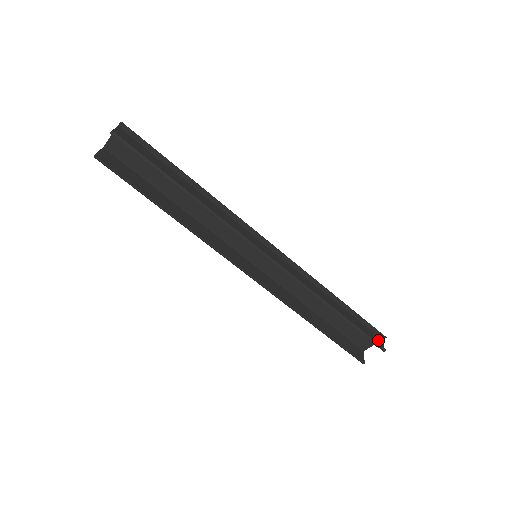
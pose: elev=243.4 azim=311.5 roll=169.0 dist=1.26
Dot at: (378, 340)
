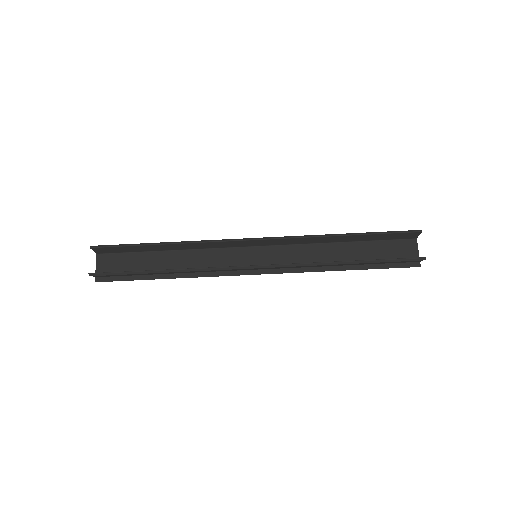
Dot at: (410, 235)
